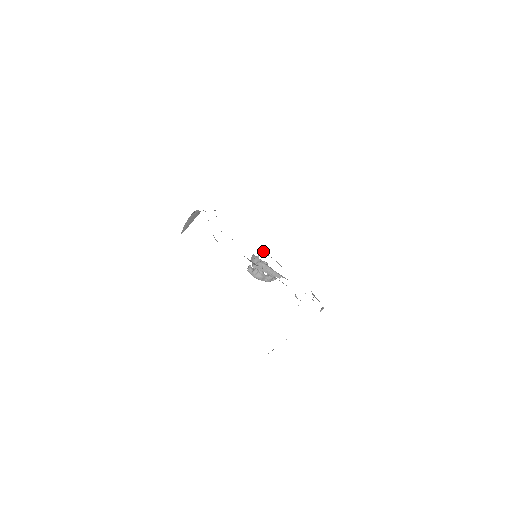
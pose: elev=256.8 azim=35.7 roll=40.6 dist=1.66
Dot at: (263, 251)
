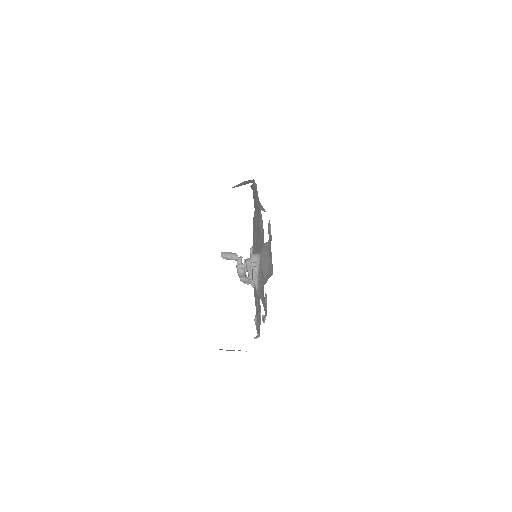
Dot at: (251, 251)
